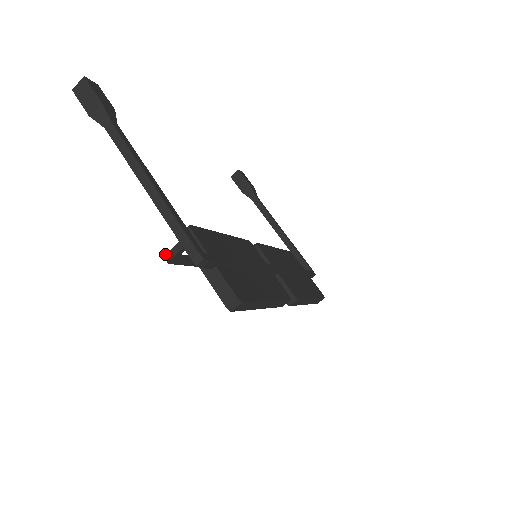
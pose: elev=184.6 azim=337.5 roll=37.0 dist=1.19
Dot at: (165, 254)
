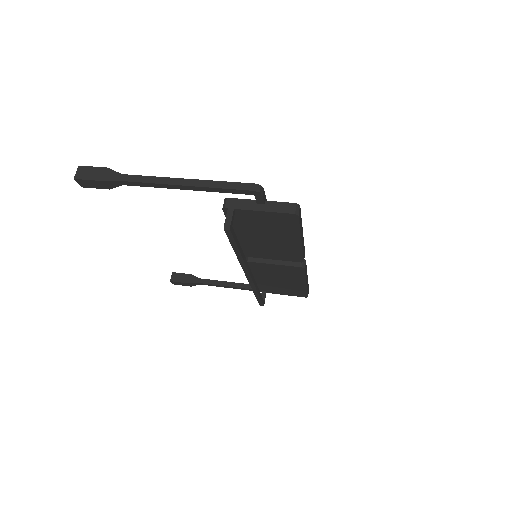
Dot at: (224, 225)
